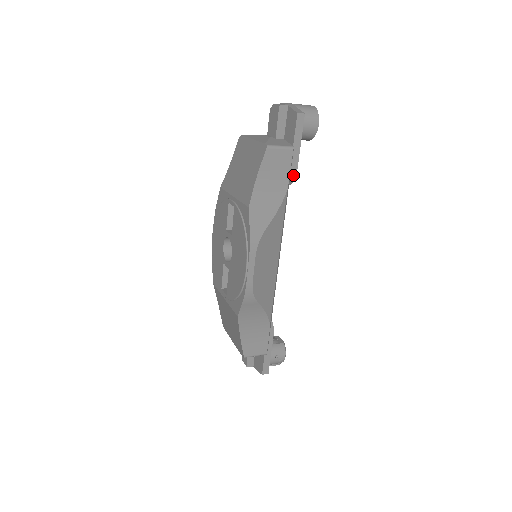
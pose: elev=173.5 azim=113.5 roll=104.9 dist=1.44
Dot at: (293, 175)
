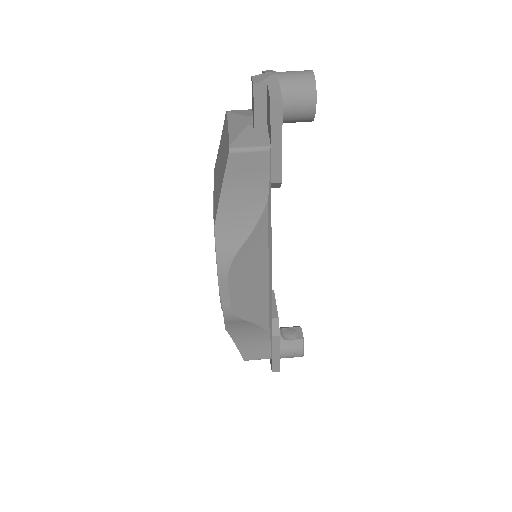
Dot at: (277, 180)
